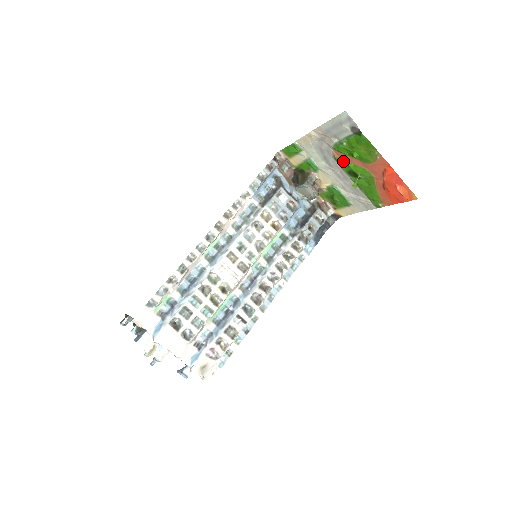
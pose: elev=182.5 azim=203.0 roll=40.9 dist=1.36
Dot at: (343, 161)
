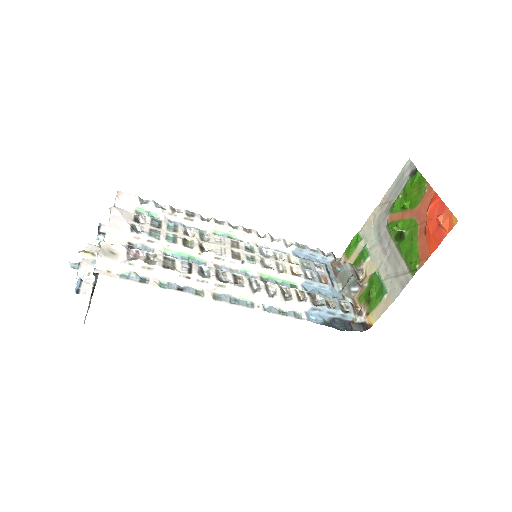
Dot at: (394, 222)
